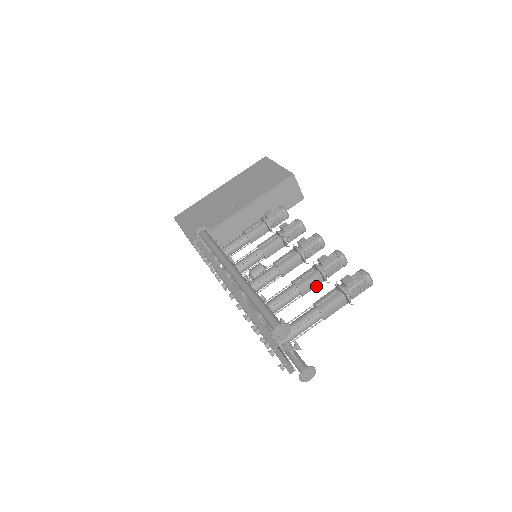
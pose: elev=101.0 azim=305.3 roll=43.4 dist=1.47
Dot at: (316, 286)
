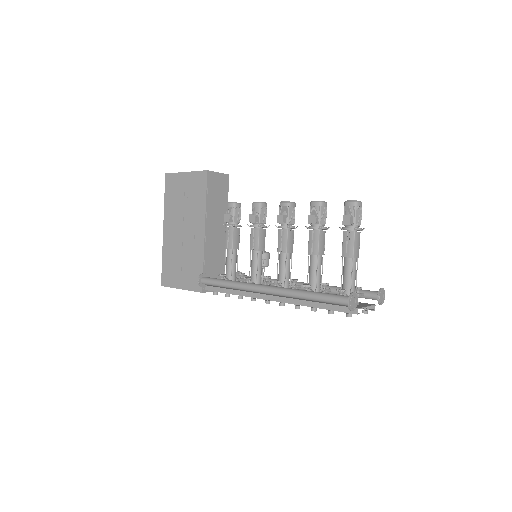
Dot at: occluded
